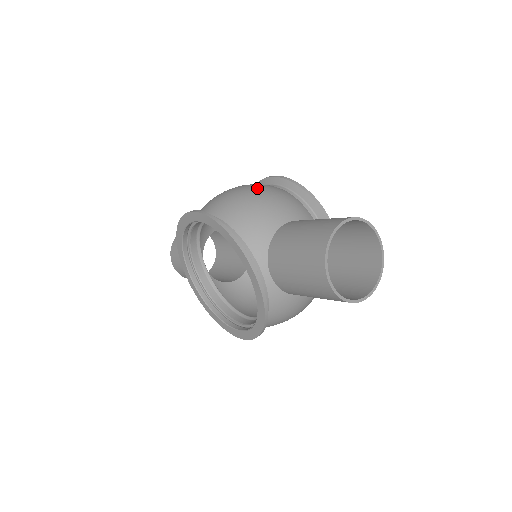
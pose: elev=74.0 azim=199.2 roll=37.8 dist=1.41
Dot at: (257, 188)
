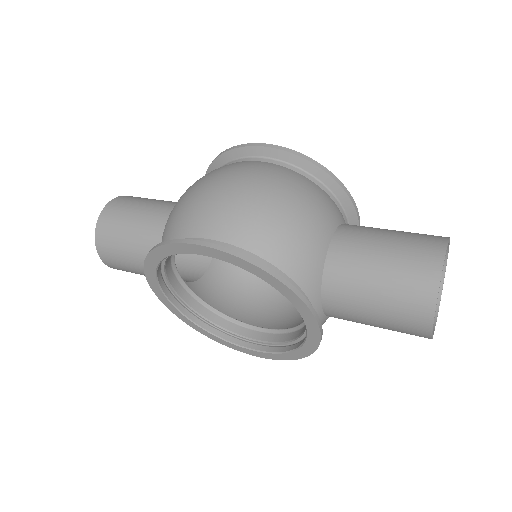
Dot at: (276, 185)
